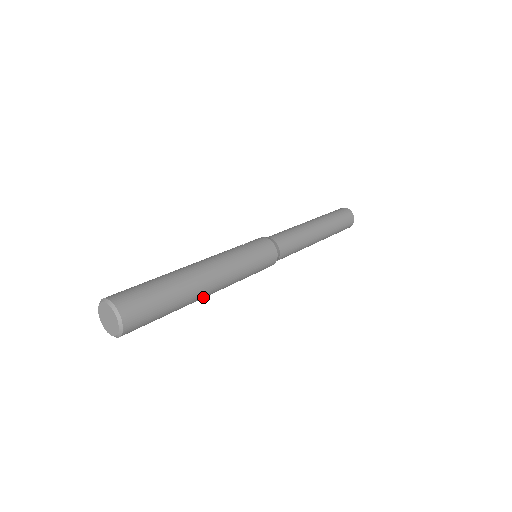
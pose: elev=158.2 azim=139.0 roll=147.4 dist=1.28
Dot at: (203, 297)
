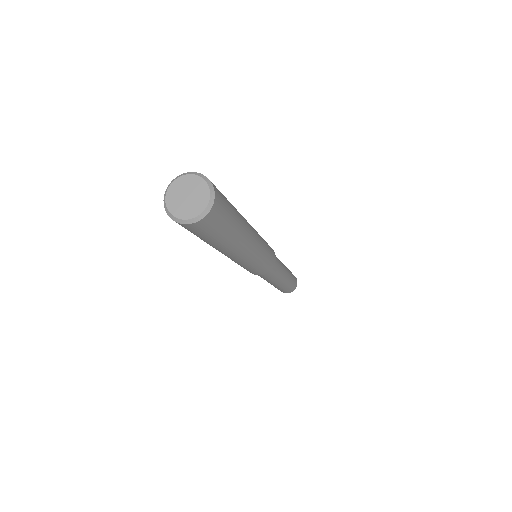
Dot at: (247, 243)
